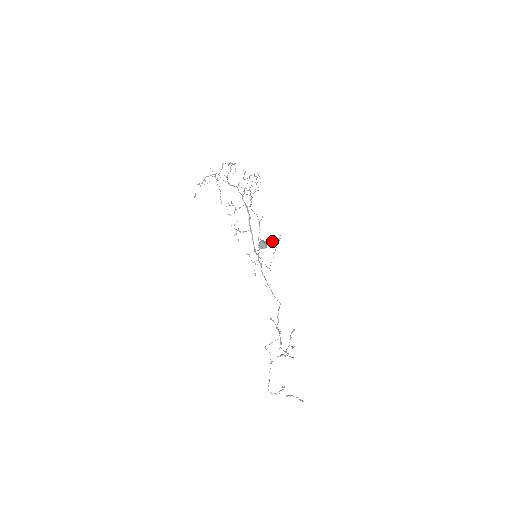
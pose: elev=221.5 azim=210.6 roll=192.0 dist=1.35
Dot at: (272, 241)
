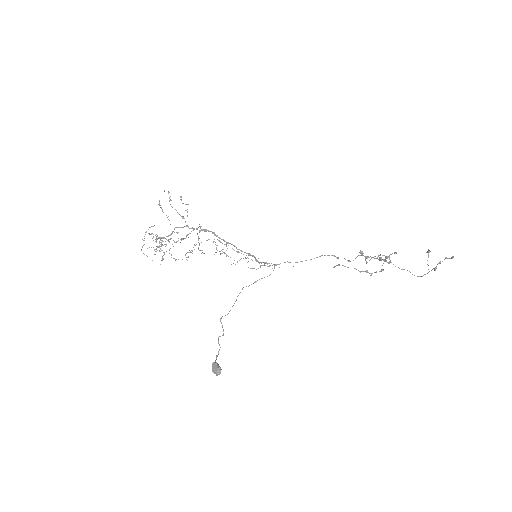
Dot at: (222, 335)
